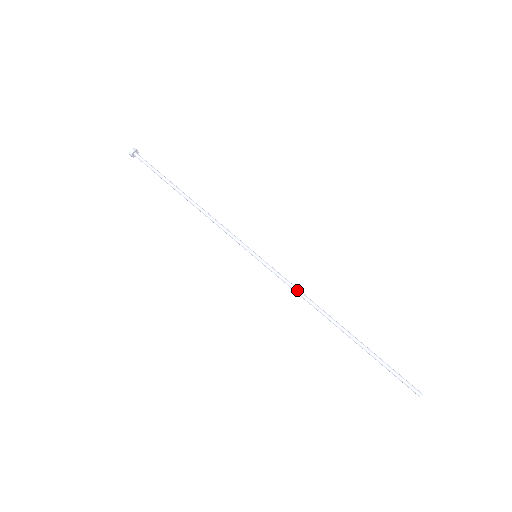
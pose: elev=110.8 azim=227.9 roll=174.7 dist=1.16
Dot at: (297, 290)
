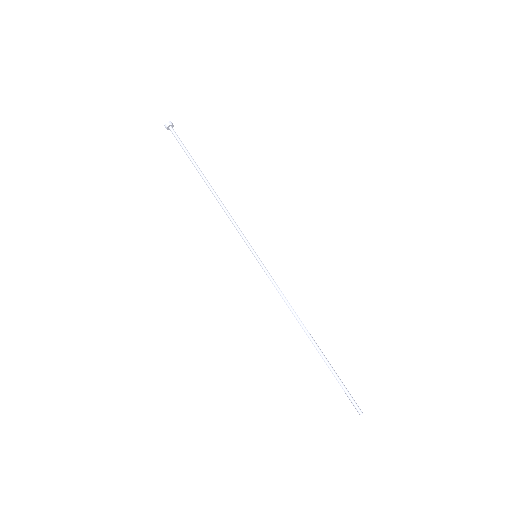
Dot at: (284, 296)
